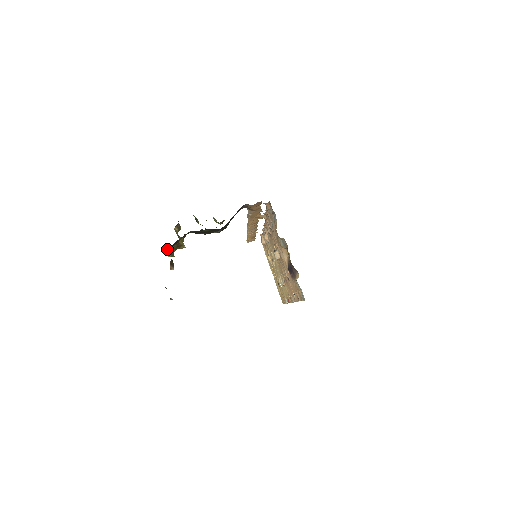
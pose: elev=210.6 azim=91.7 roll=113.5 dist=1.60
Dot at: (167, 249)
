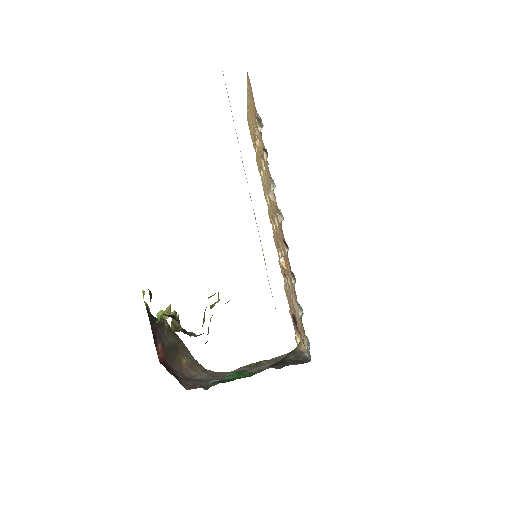
Dot at: occluded
